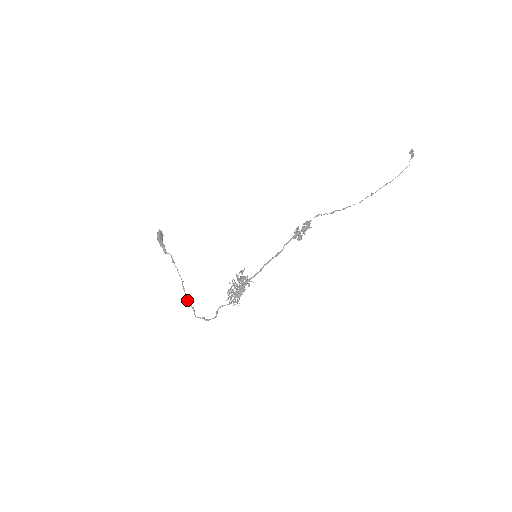
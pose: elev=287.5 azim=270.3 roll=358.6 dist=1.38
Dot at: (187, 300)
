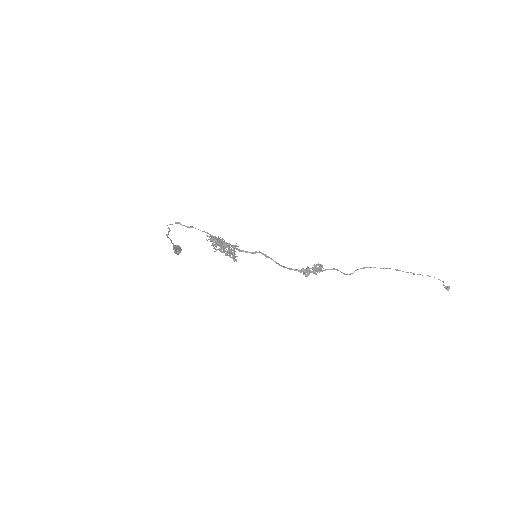
Dot at: occluded
